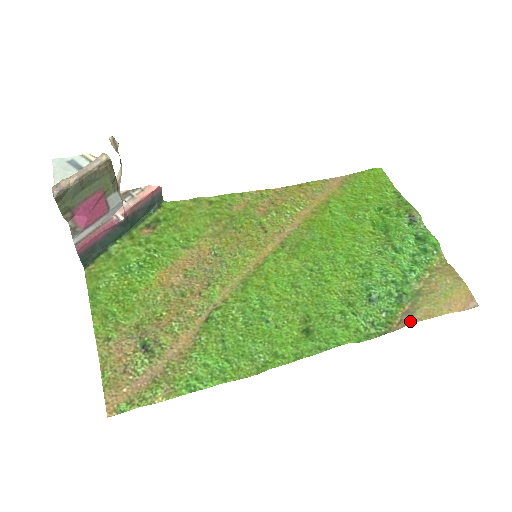
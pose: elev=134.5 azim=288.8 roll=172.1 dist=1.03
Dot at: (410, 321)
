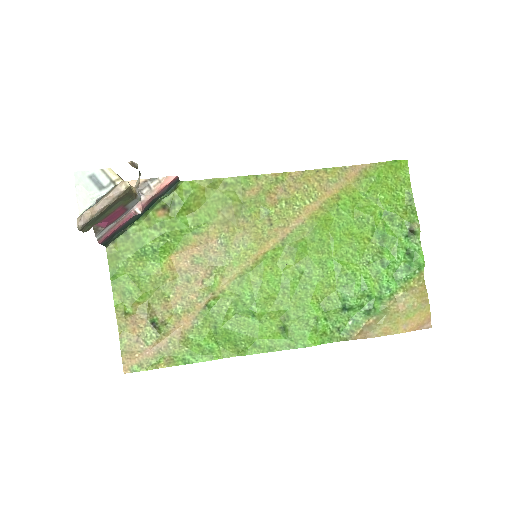
Dot at: (368, 335)
